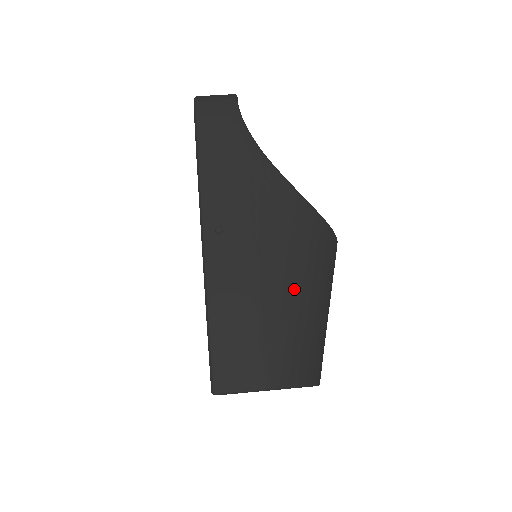
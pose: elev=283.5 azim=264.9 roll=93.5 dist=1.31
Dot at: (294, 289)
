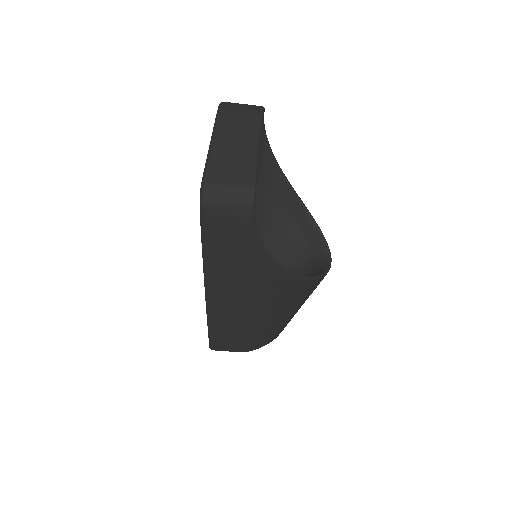
Dot at: (276, 319)
